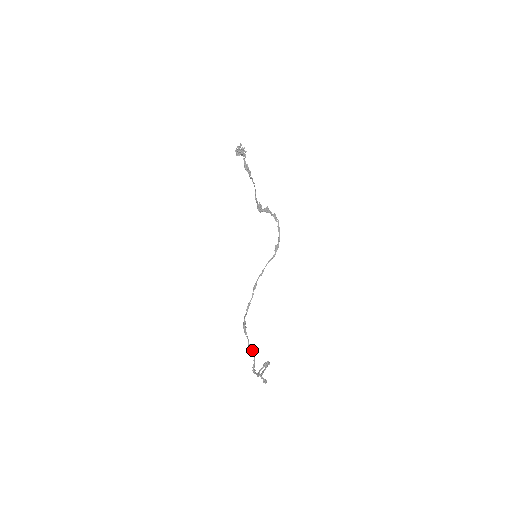
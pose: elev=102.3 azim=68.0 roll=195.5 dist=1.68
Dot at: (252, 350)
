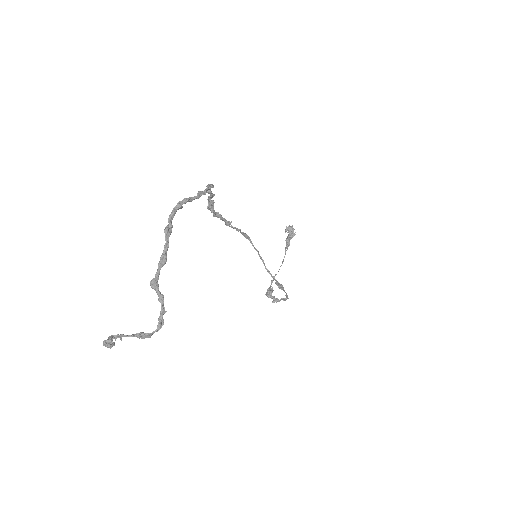
Dot at: (212, 184)
